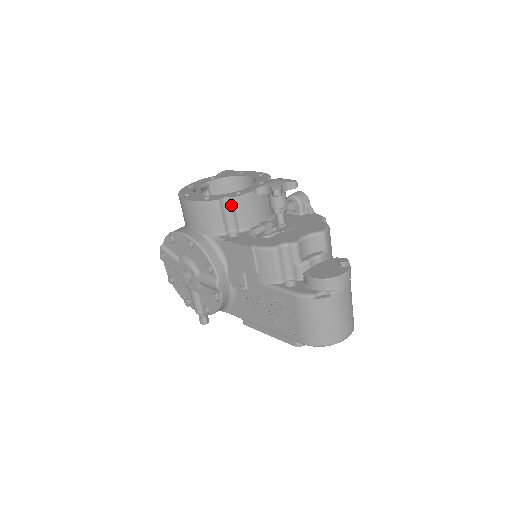
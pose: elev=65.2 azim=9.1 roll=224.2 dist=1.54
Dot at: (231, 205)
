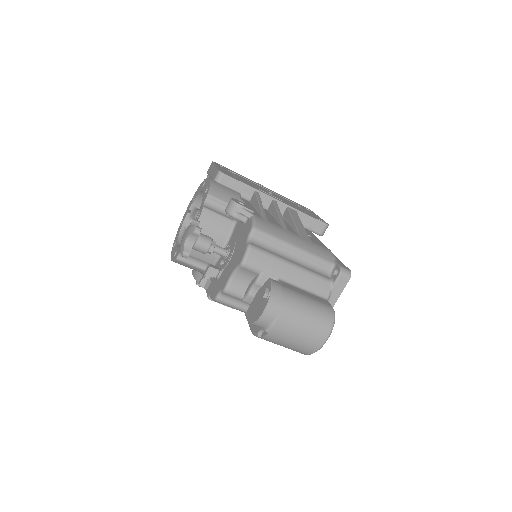
Dot at: occluded
